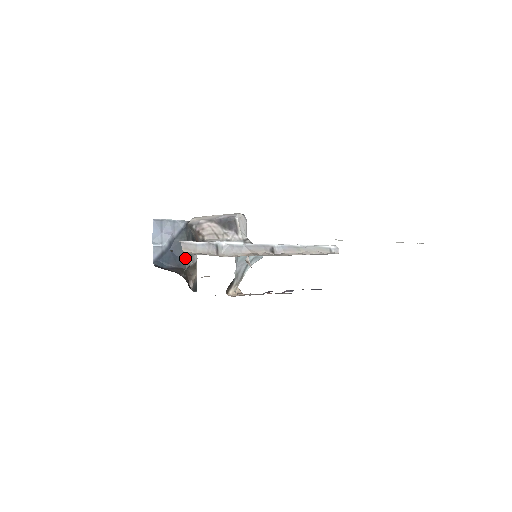
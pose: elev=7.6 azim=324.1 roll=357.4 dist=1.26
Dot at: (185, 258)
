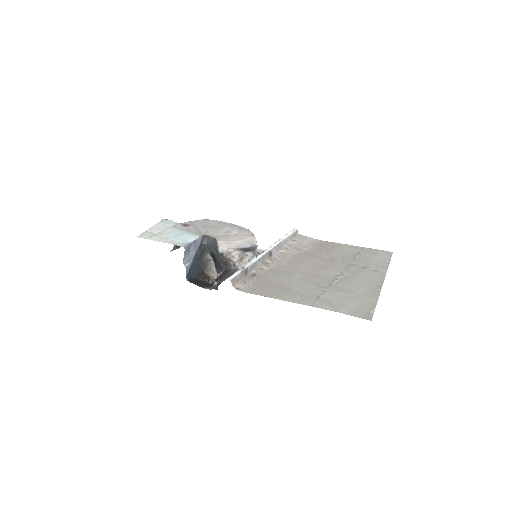
Dot at: (202, 264)
